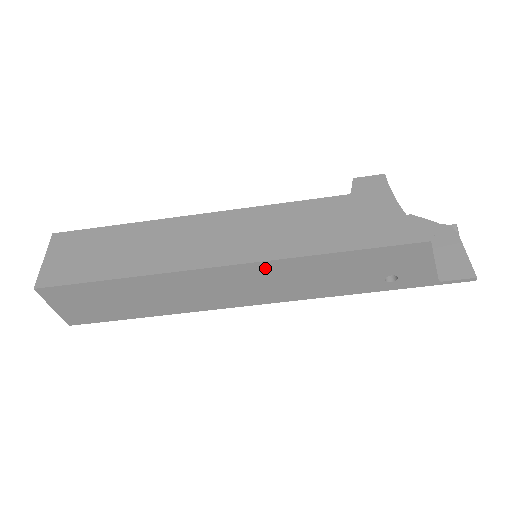
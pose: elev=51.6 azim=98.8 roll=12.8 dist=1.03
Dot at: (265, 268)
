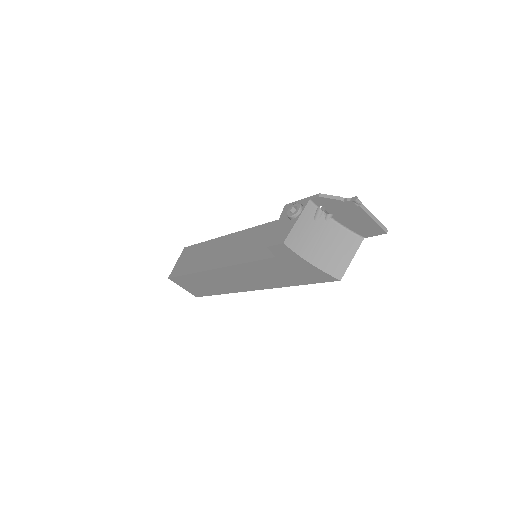
Dot at: occluded
